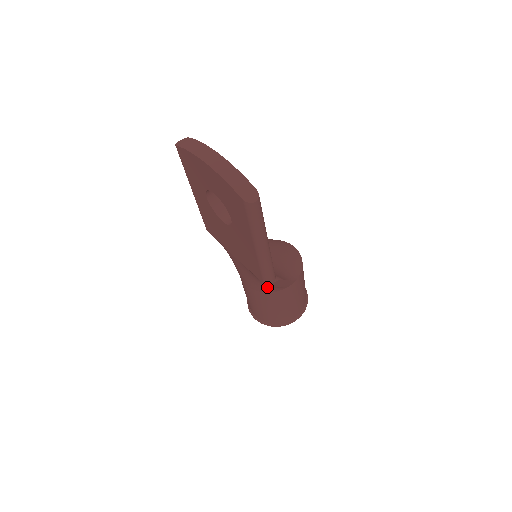
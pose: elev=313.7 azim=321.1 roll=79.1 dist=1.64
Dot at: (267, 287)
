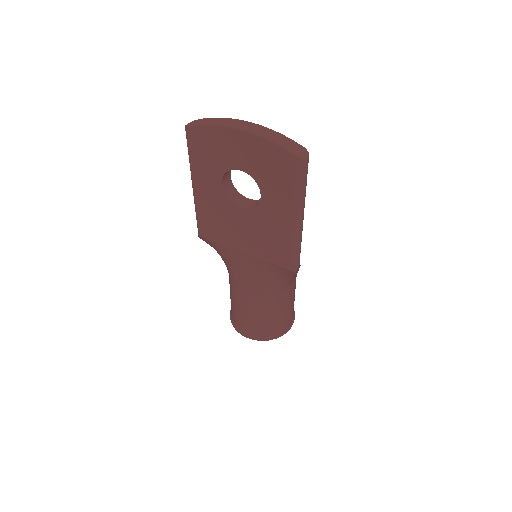
Dot at: (276, 285)
